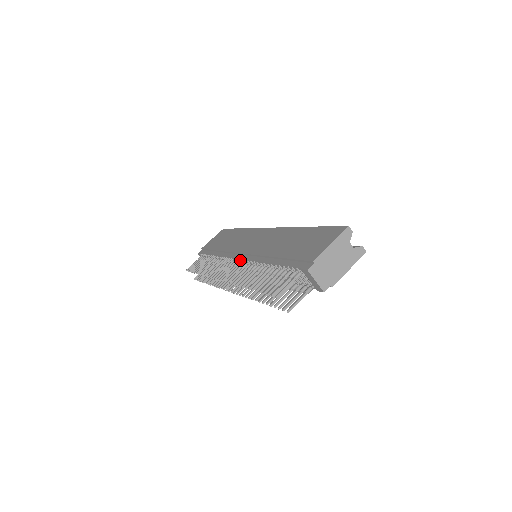
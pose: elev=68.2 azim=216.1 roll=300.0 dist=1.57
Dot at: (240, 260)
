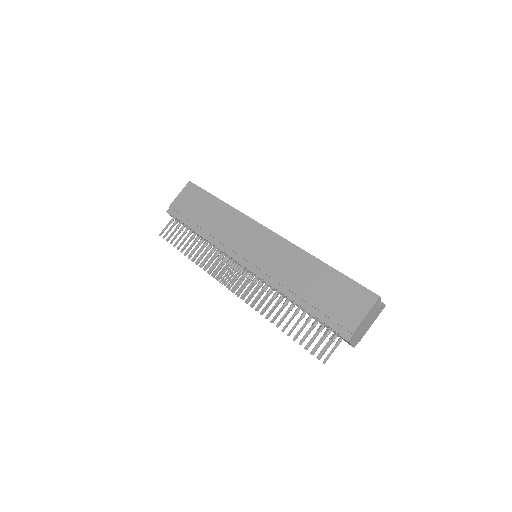
Dot at: (245, 267)
